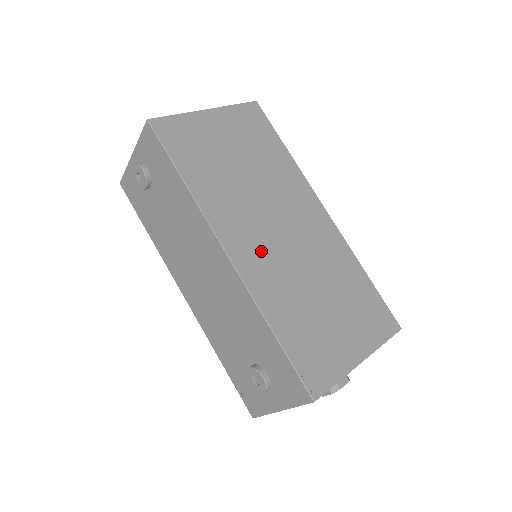
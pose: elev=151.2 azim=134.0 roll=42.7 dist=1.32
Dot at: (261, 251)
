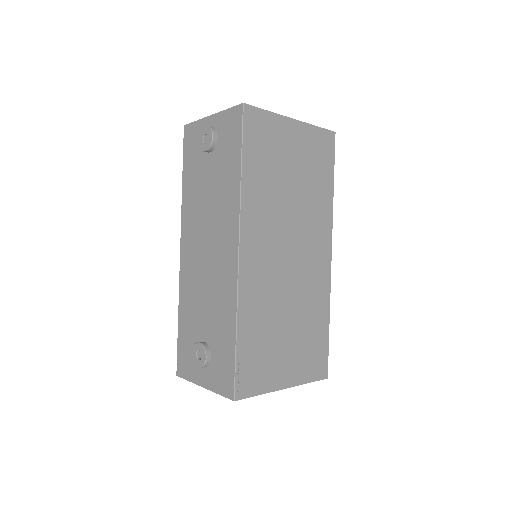
Dot at: (265, 264)
